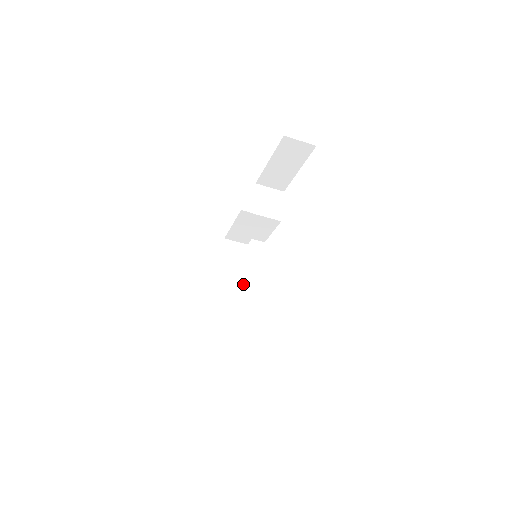
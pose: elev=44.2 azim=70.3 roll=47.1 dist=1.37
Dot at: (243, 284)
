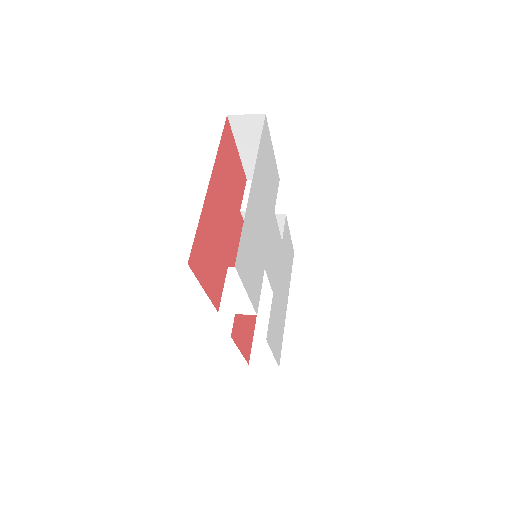
Dot at: (224, 286)
